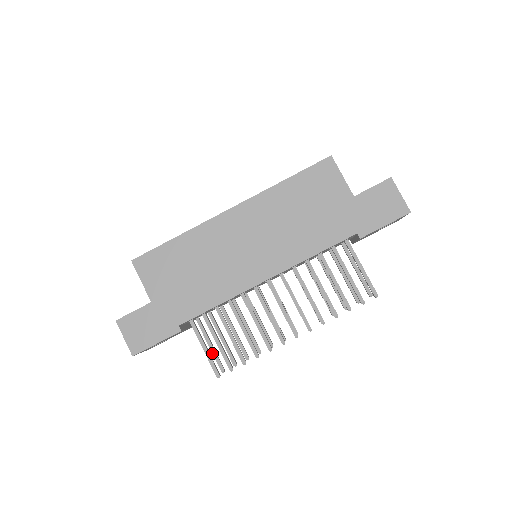
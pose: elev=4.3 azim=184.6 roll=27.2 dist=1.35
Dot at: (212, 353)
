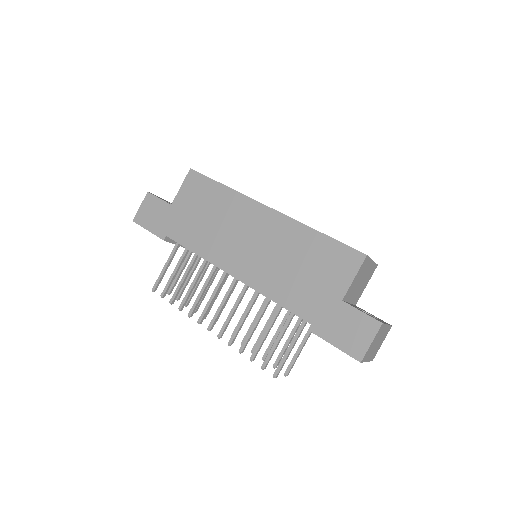
Dot at: (176, 276)
